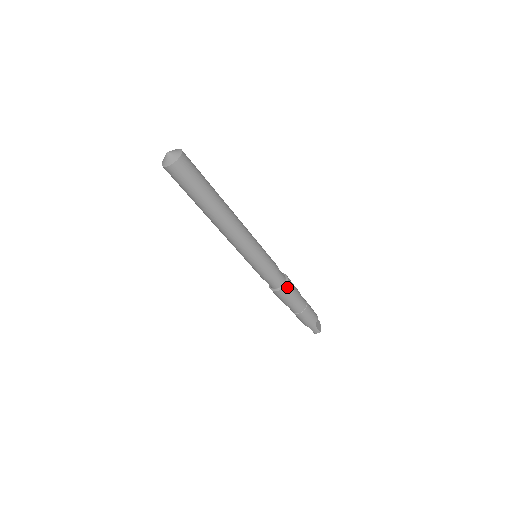
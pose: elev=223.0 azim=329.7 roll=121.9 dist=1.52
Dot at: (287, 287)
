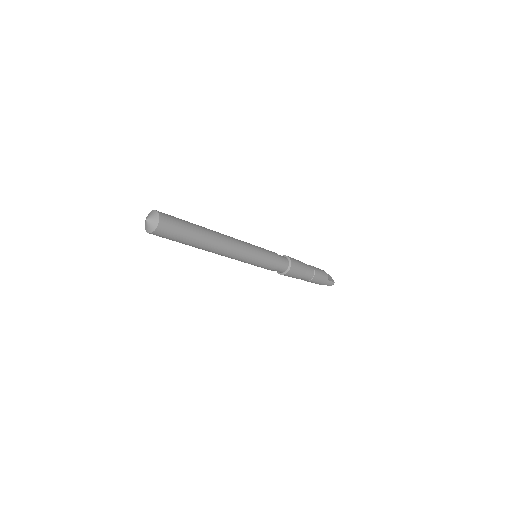
Dot at: (293, 265)
